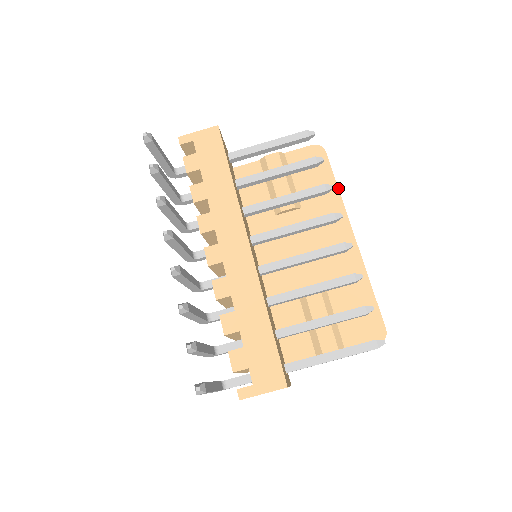
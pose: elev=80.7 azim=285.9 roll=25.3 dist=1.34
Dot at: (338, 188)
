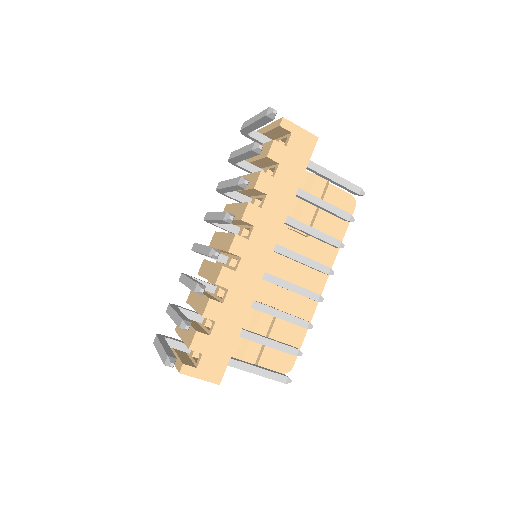
Dot at: occluded
